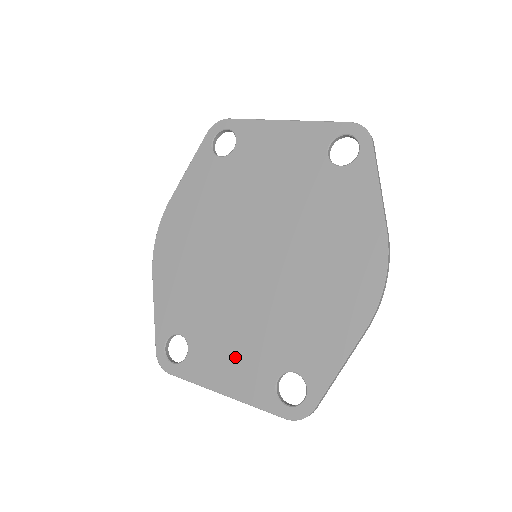
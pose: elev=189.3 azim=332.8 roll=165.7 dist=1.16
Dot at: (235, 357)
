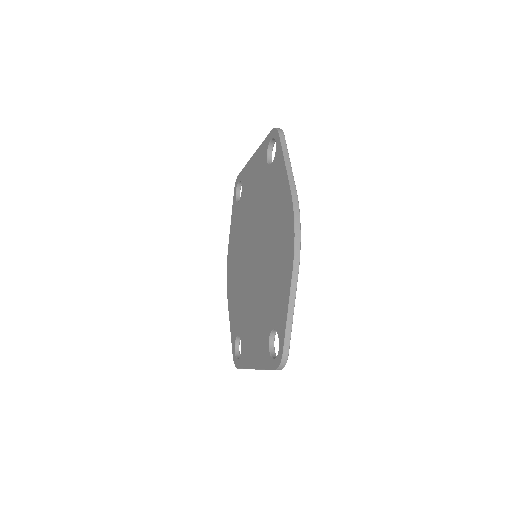
Dot at: (254, 336)
